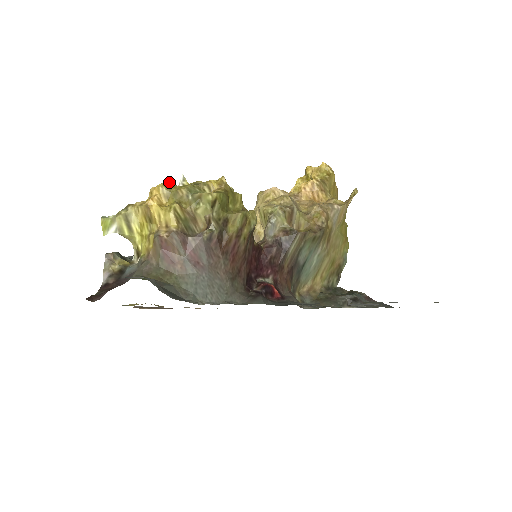
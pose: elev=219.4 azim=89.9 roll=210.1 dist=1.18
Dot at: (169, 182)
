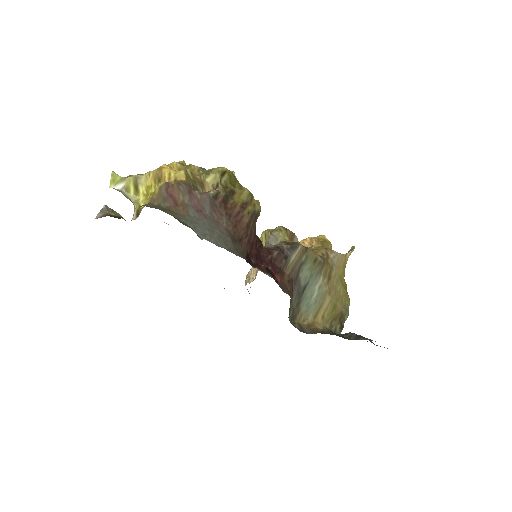
Dot at: (183, 162)
